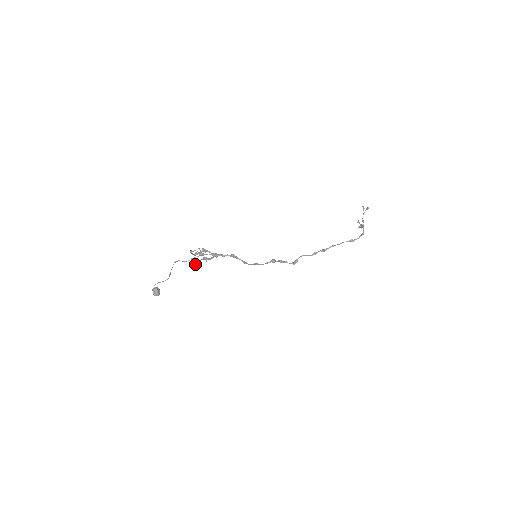
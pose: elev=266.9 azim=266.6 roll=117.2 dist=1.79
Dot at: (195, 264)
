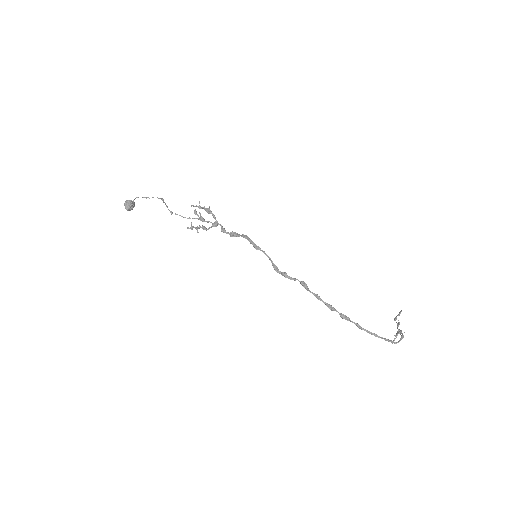
Dot at: (195, 206)
